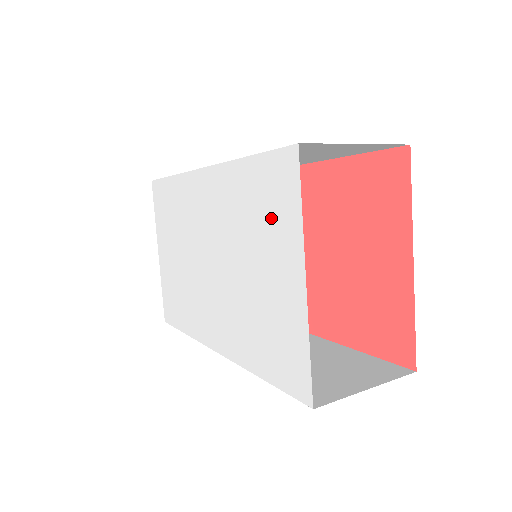
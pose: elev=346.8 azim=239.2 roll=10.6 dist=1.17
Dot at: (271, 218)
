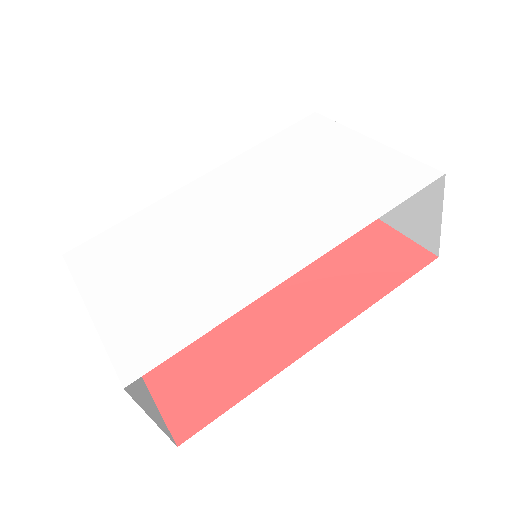
Dot at: (315, 142)
